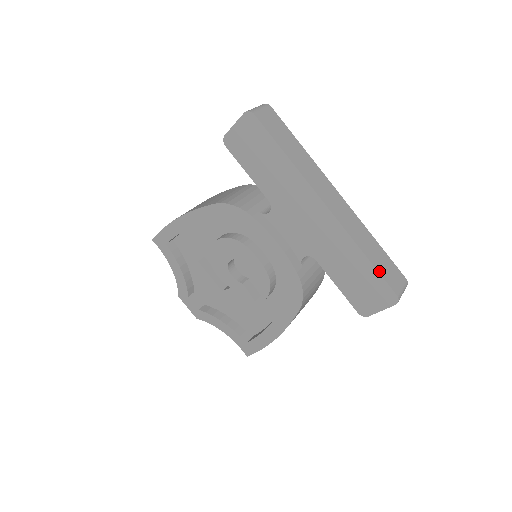
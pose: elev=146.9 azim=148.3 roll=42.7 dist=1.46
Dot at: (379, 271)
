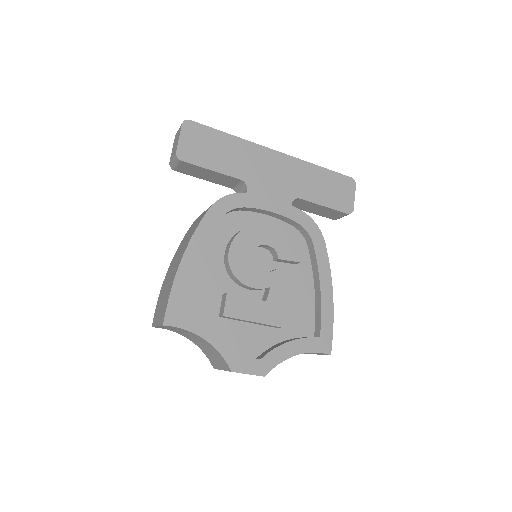
Dot at: (332, 171)
